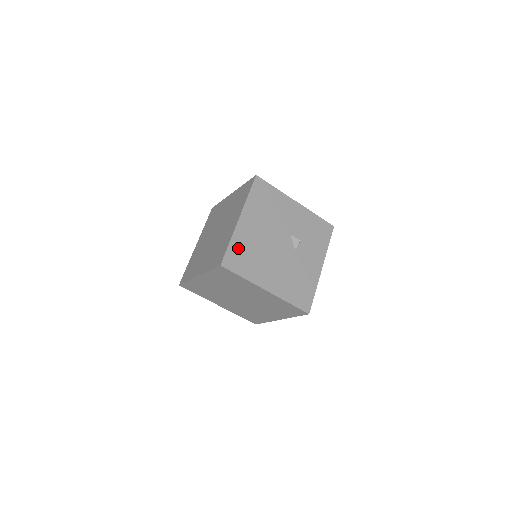
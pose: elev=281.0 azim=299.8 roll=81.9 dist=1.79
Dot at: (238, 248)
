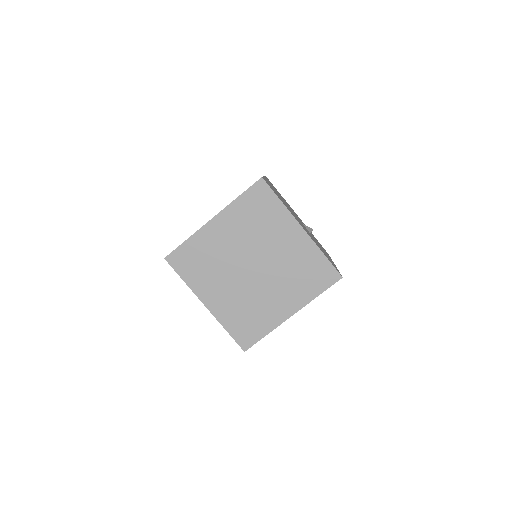
Dot at: occluded
